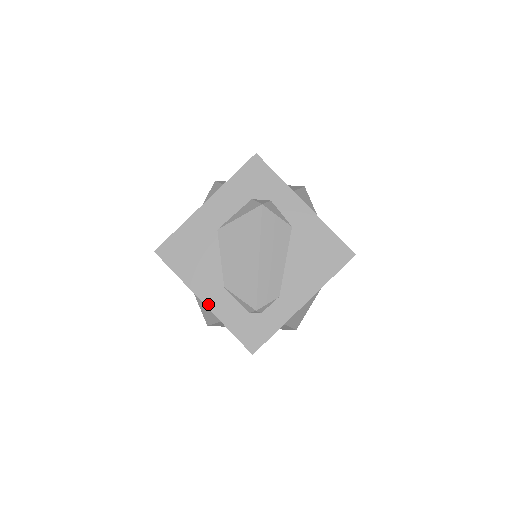
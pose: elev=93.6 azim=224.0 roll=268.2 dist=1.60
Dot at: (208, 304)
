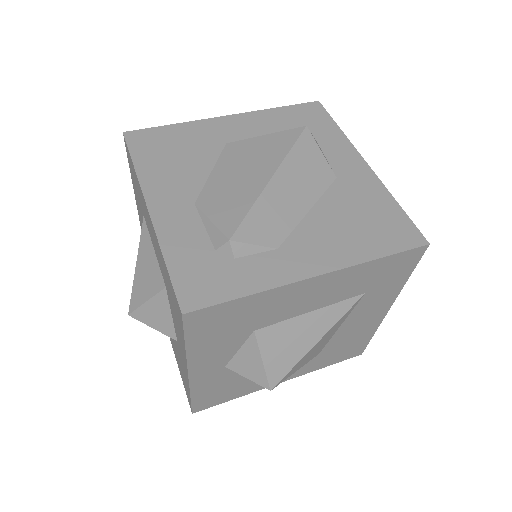
Dot at: (155, 213)
